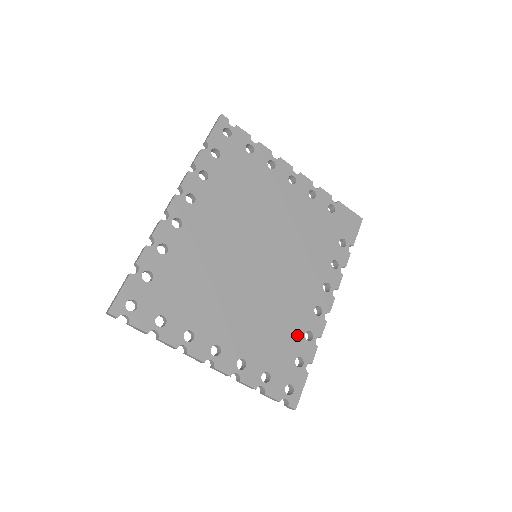
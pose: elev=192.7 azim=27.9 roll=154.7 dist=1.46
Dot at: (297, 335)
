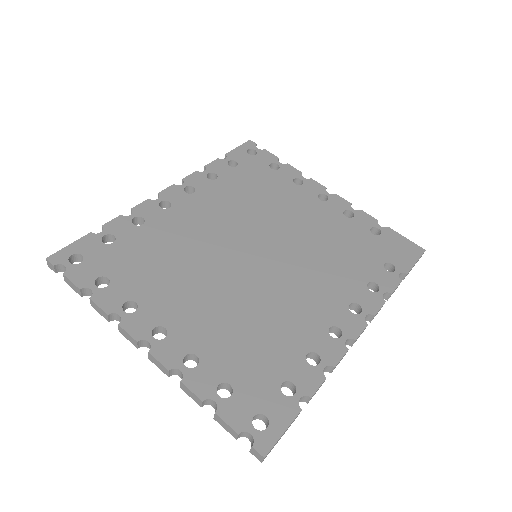
Dot at: (293, 352)
